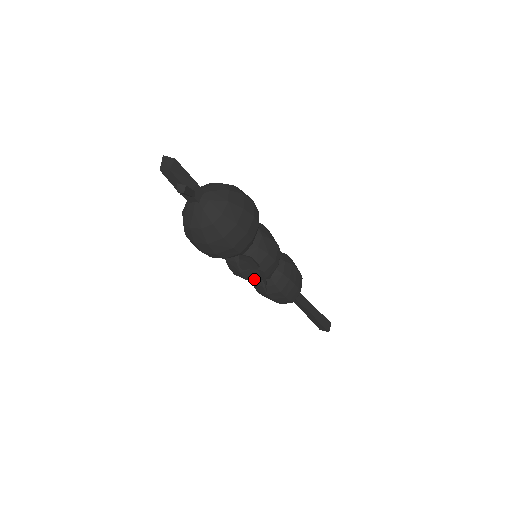
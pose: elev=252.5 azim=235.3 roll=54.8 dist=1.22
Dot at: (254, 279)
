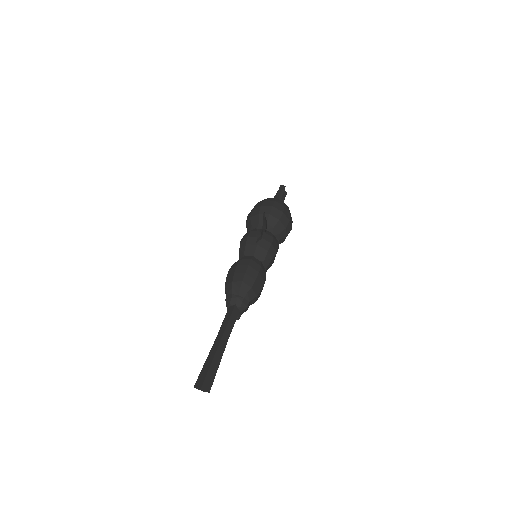
Dot at: (251, 241)
